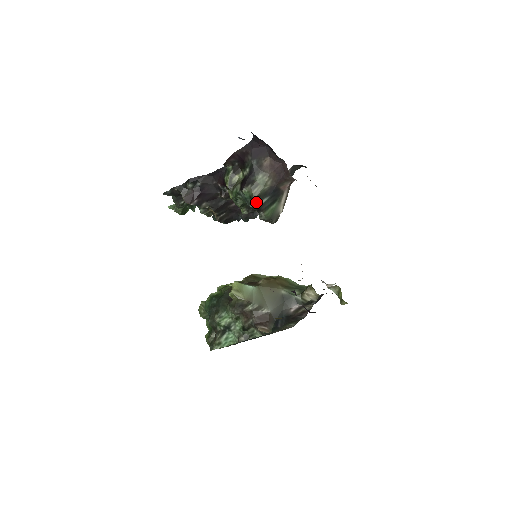
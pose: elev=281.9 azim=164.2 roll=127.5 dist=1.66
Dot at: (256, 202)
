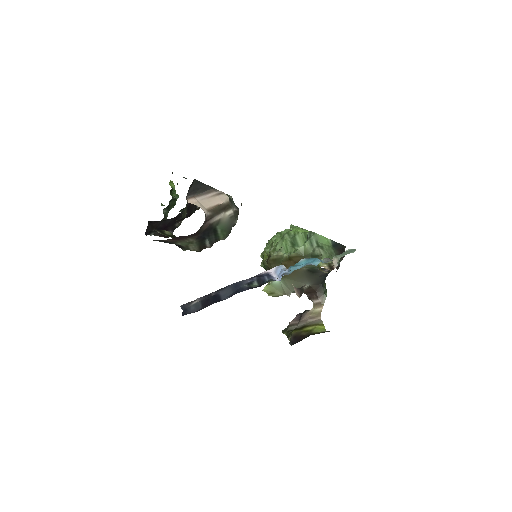
Dot at: occluded
